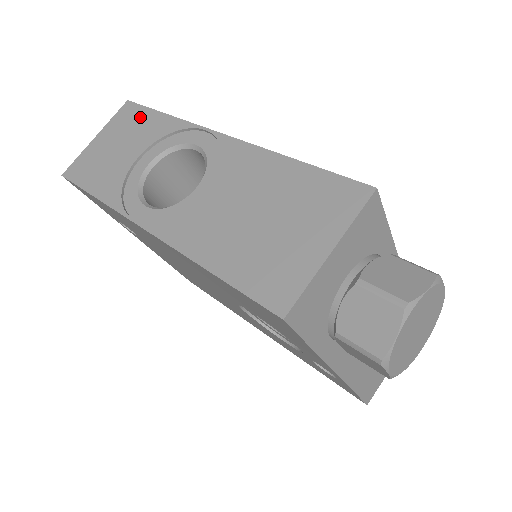
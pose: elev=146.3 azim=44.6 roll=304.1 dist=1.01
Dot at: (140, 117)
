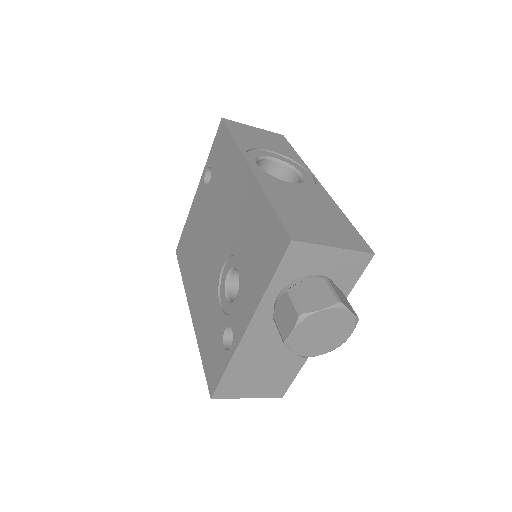
Dot at: (284, 144)
